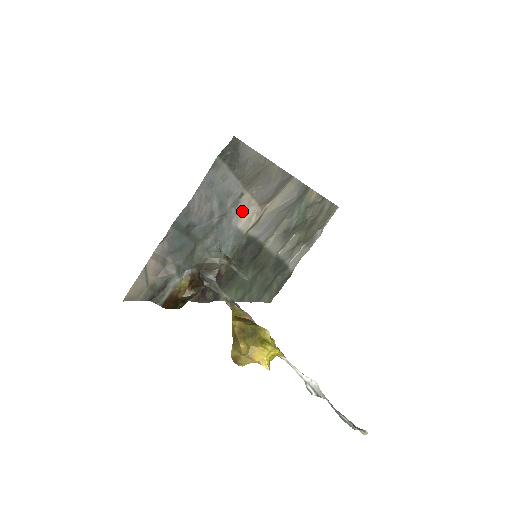
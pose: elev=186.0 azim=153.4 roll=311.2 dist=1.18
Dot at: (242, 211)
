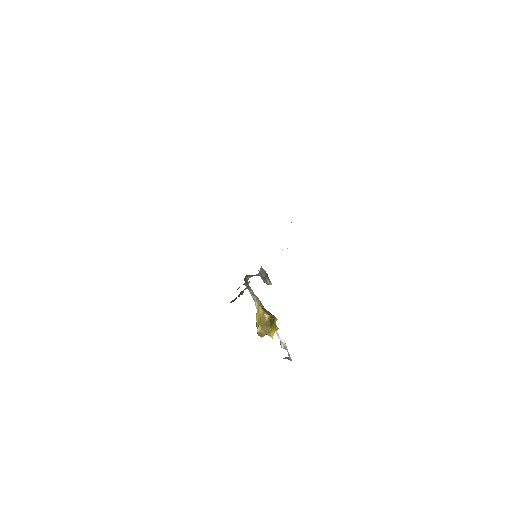
Dot at: occluded
